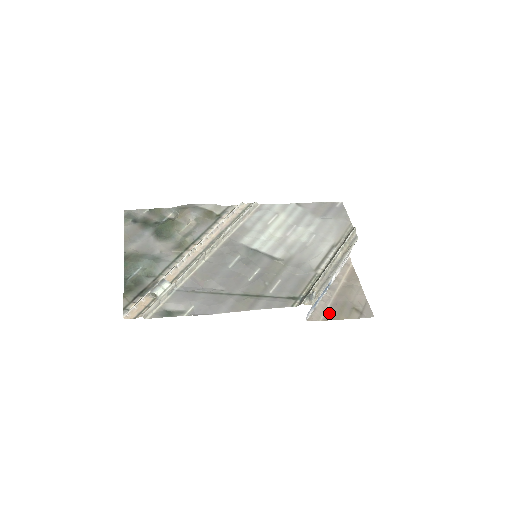
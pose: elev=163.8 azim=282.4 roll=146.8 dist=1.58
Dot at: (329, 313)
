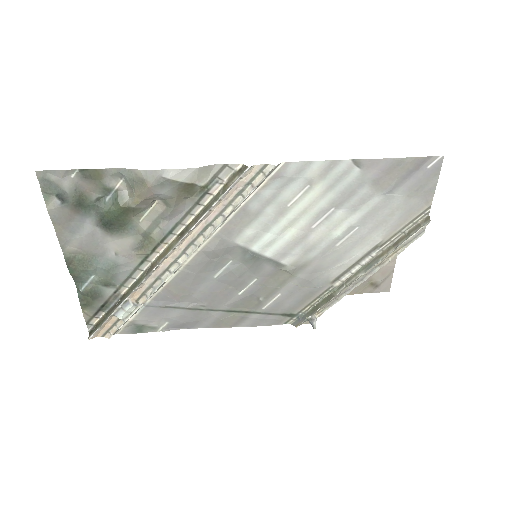
Dot at: occluded
